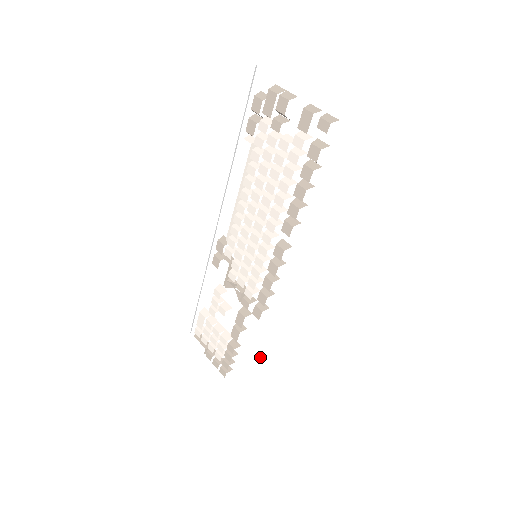
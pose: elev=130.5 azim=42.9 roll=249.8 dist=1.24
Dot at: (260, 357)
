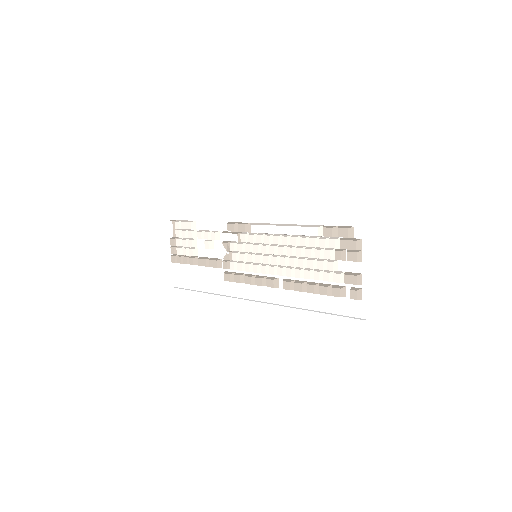
Dot at: (204, 281)
